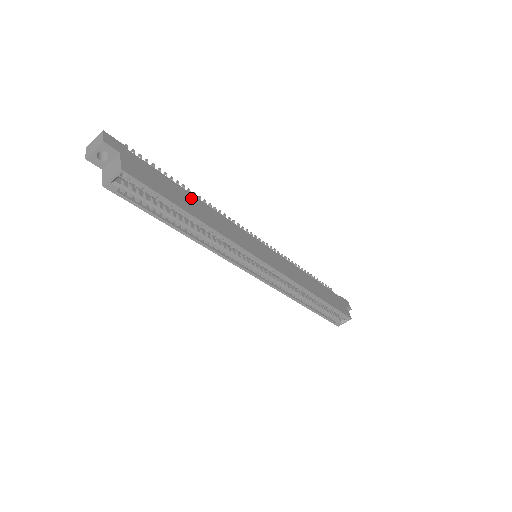
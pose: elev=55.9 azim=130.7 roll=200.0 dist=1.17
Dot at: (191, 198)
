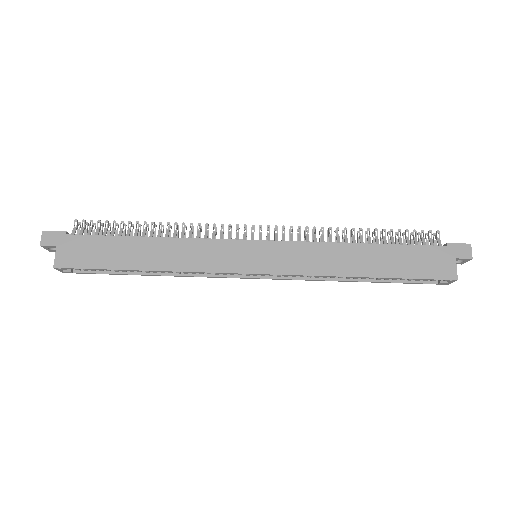
Dot at: (141, 244)
